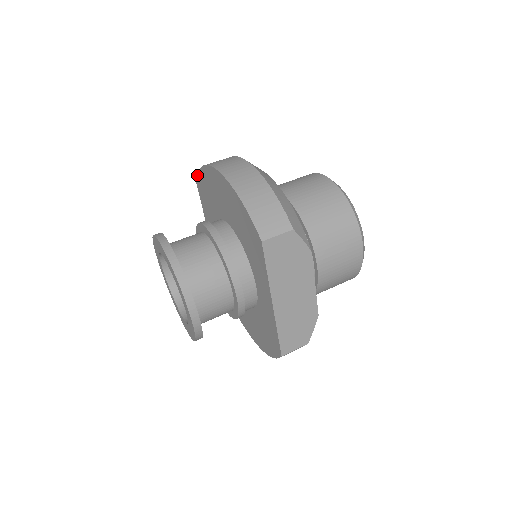
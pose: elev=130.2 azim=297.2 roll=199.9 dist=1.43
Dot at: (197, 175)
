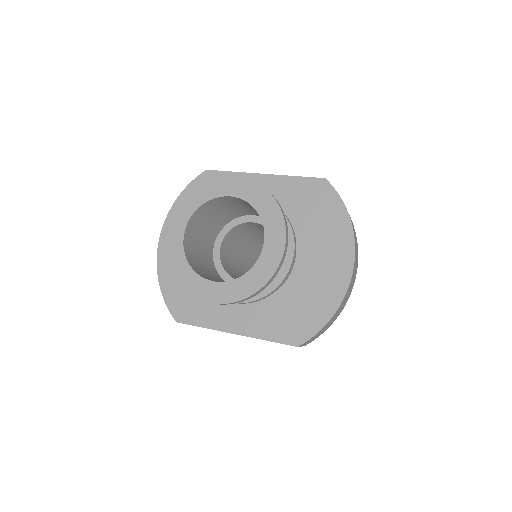
Dot at: occluded
